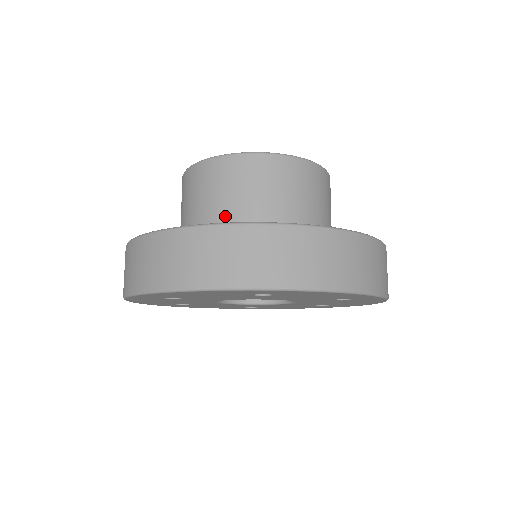
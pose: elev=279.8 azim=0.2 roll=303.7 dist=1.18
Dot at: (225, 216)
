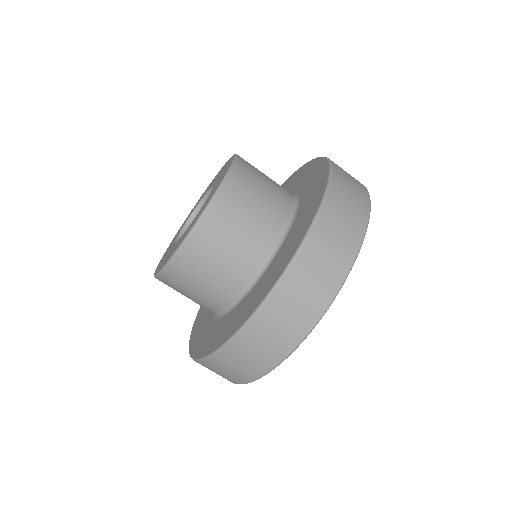
Dot at: (204, 306)
